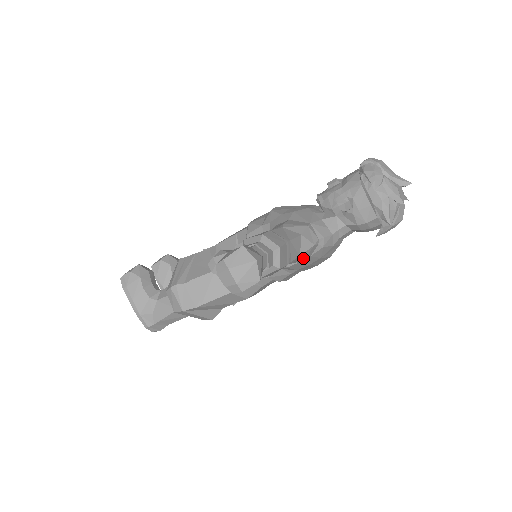
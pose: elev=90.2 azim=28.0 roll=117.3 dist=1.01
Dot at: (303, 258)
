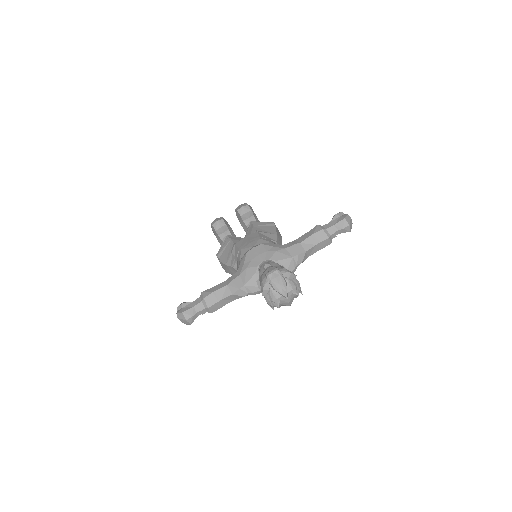
Dot at: occluded
